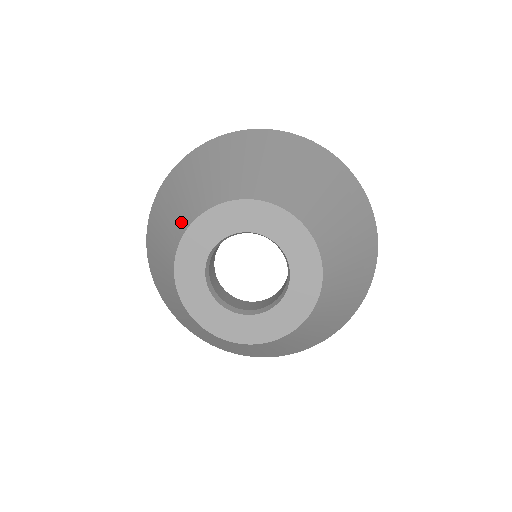
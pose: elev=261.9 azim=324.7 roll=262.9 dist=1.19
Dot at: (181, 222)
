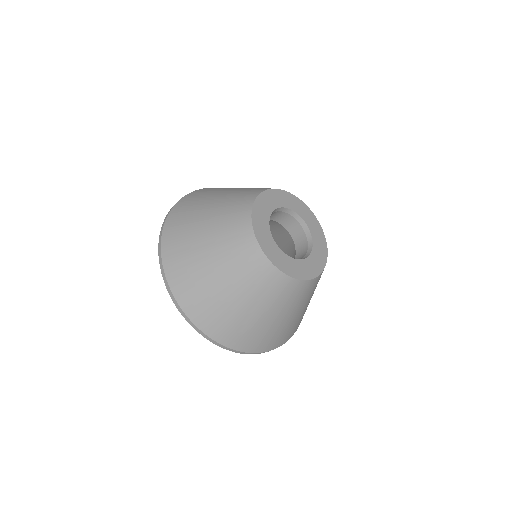
Dot at: (264, 188)
